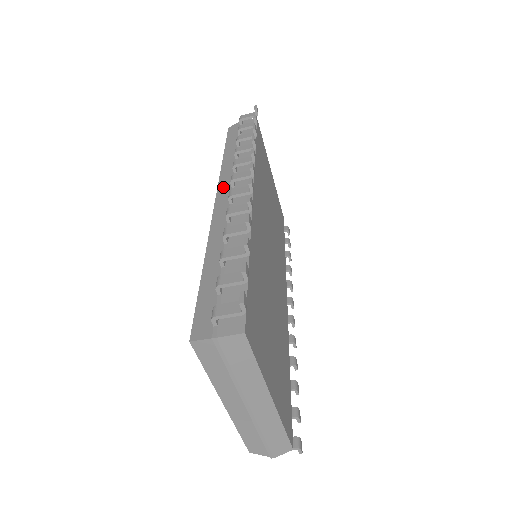
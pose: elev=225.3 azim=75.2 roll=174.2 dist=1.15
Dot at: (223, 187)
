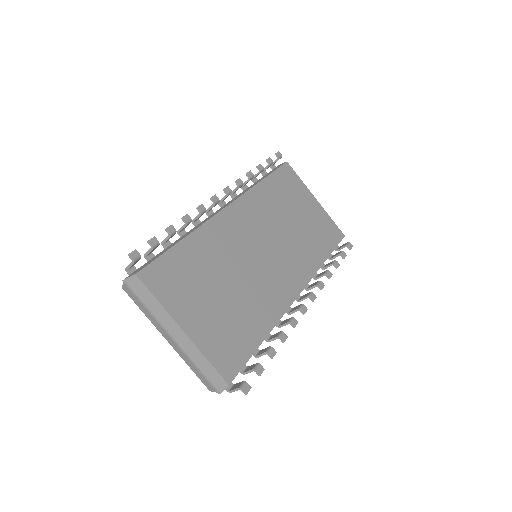
Dot at: occluded
